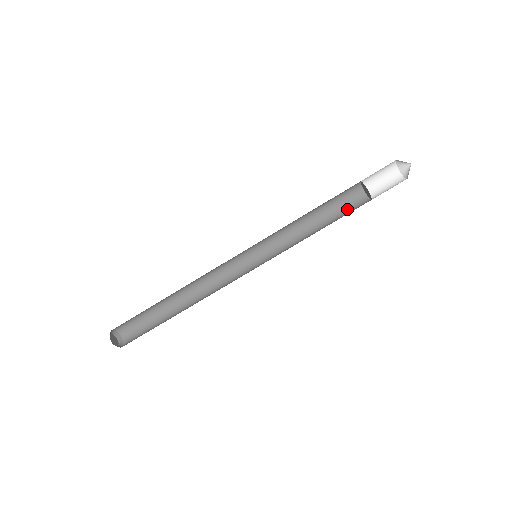
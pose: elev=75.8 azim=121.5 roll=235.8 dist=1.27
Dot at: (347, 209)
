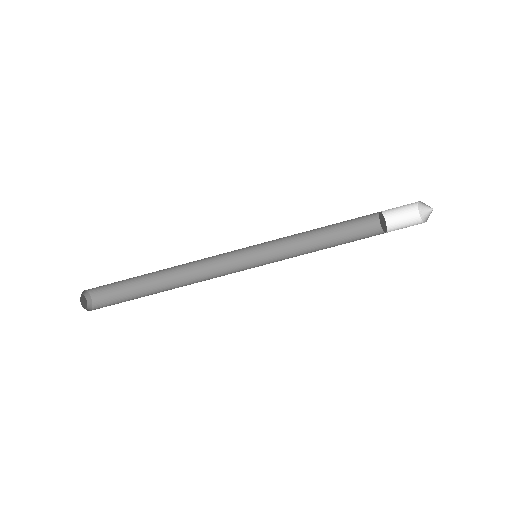
Dot at: occluded
